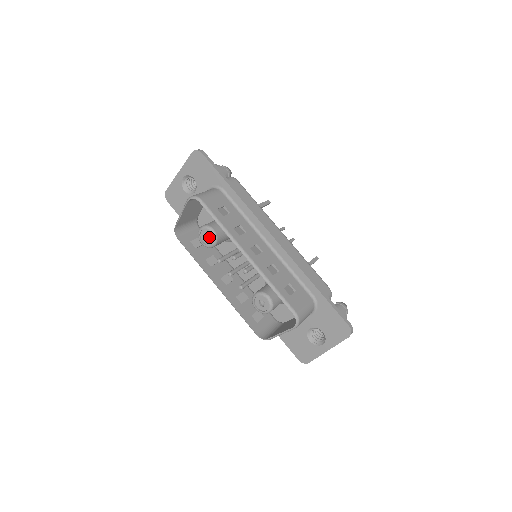
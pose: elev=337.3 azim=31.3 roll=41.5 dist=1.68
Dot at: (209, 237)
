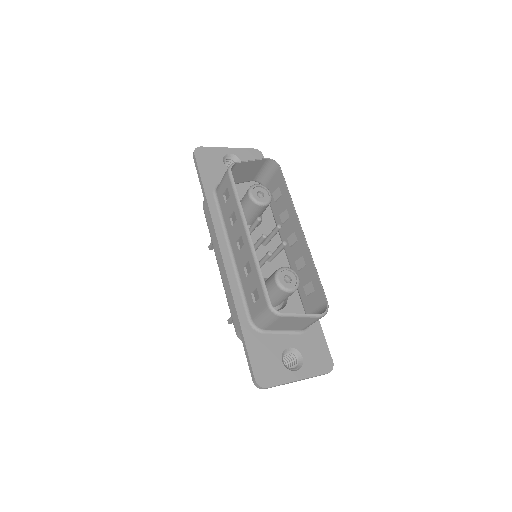
Dot at: occluded
